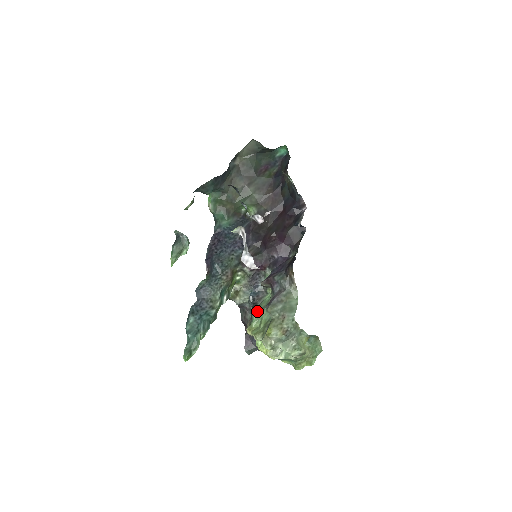
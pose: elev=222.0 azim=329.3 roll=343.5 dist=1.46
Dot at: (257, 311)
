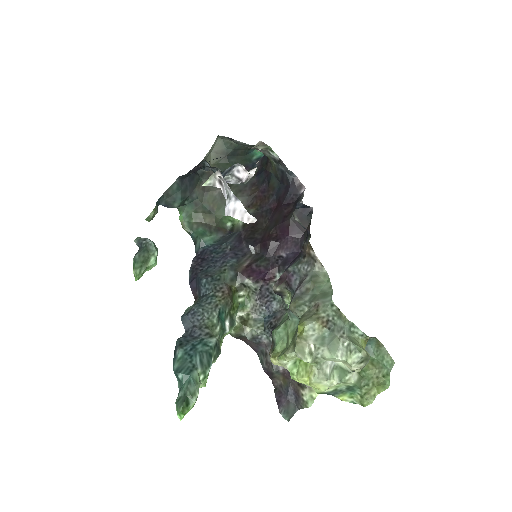
Dot at: (278, 327)
